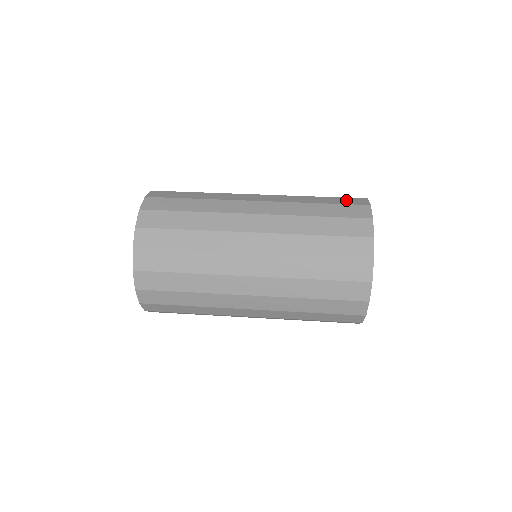
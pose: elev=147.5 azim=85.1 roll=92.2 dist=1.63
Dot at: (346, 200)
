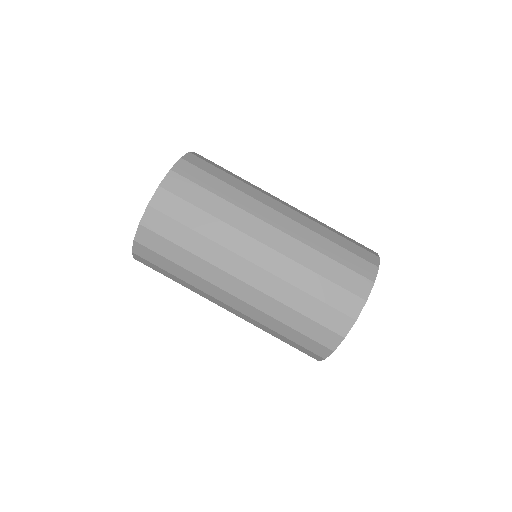
Dot at: (310, 344)
